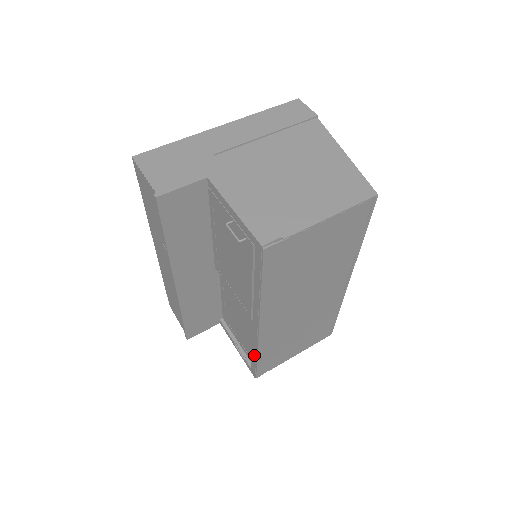
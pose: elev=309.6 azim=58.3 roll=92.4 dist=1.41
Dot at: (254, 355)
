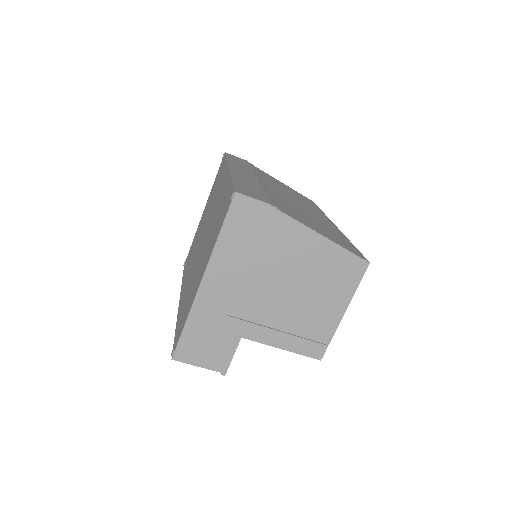
Dot at: occluded
